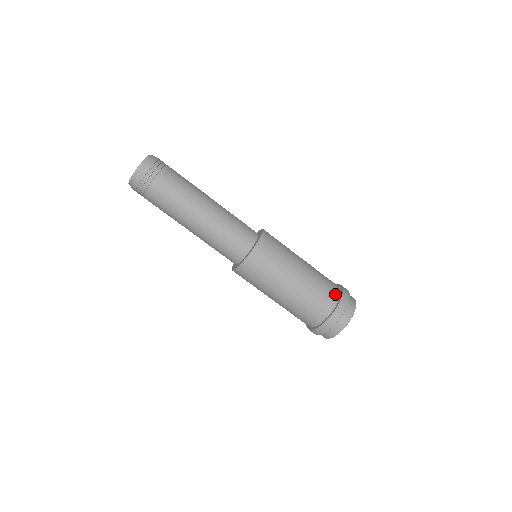
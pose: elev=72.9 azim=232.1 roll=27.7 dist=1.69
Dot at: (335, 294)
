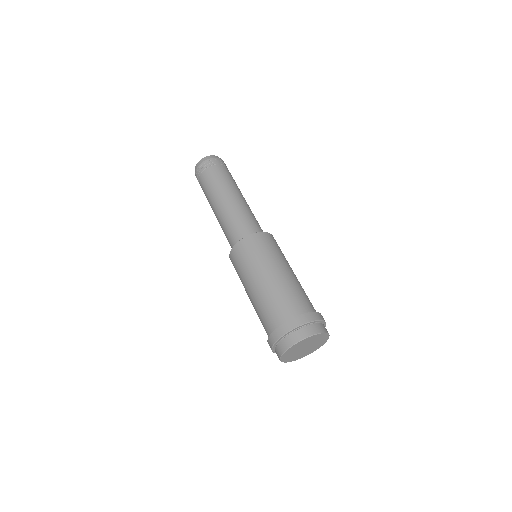
Dot at: occluded
